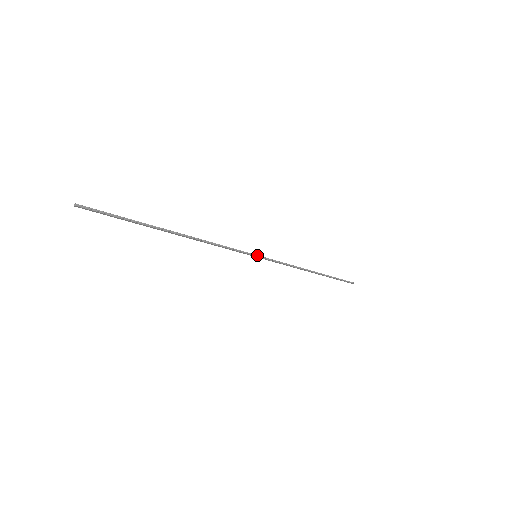
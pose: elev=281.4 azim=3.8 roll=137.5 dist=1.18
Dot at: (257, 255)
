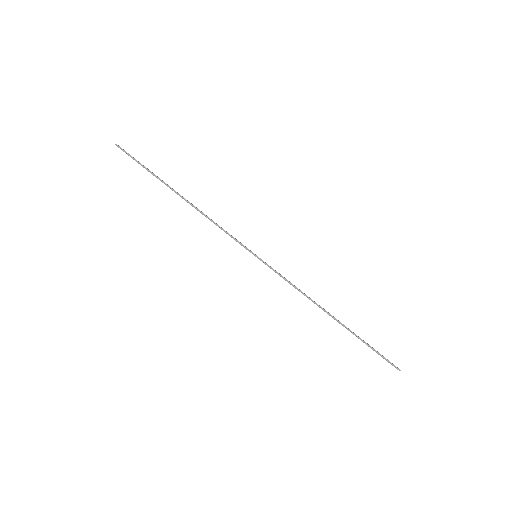
Dot at: occluded
